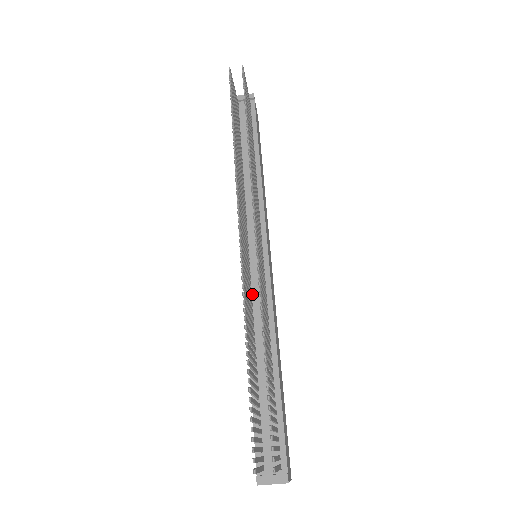
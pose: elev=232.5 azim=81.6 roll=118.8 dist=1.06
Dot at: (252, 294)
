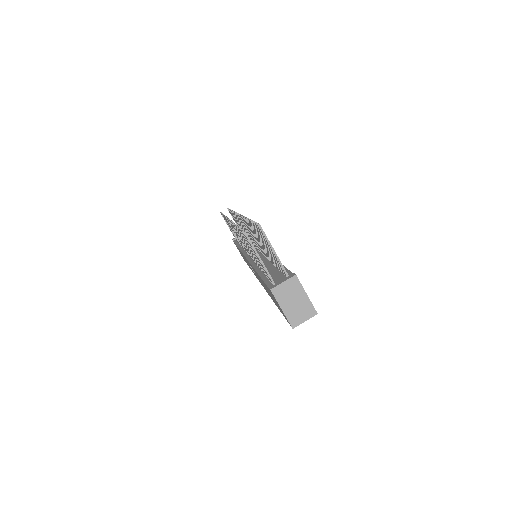
Dot at: occluded
